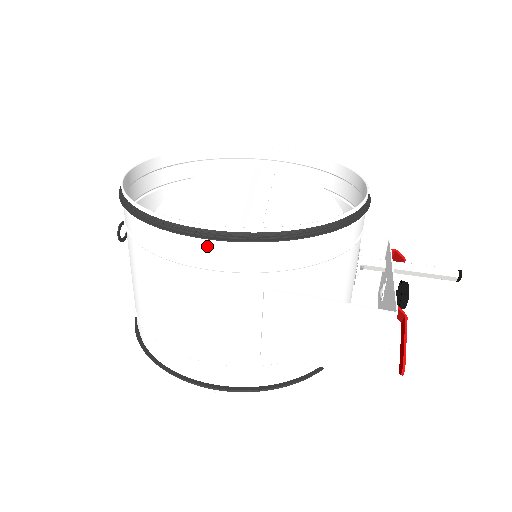
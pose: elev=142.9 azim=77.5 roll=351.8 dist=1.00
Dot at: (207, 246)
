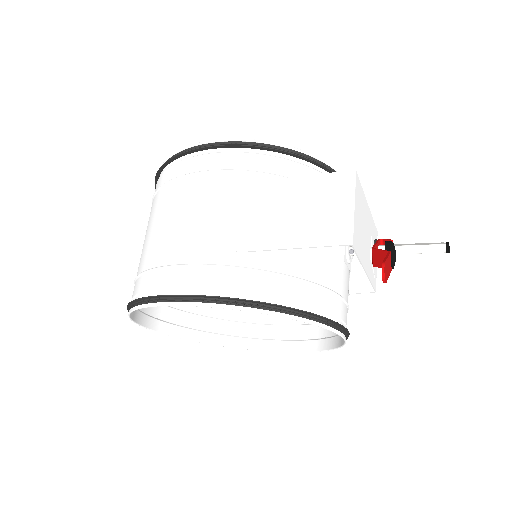
Dot at: (206, 155)
